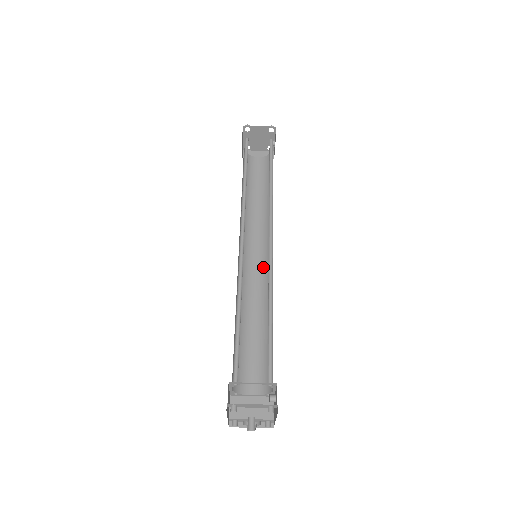
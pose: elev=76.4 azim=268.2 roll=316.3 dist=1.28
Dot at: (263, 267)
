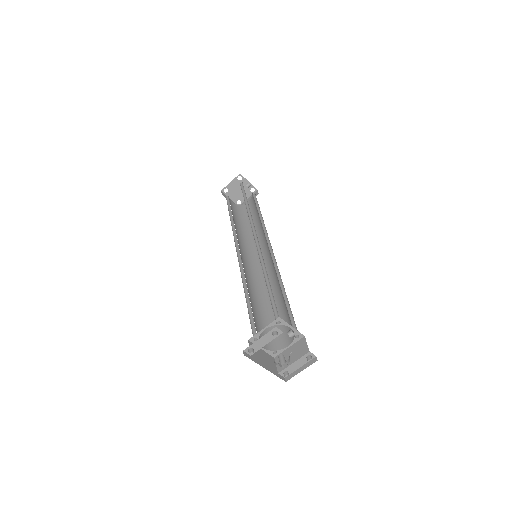
Dot at: (269, 261)
